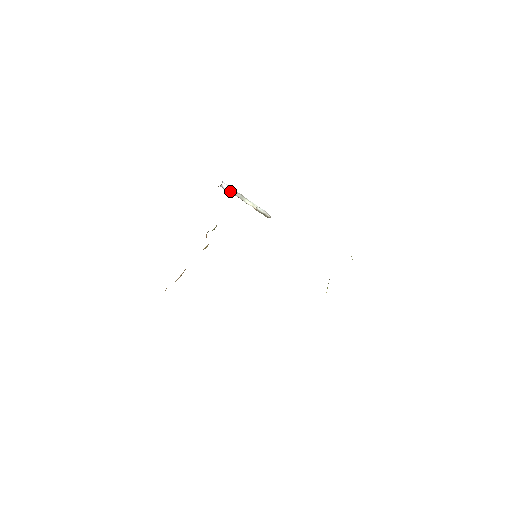
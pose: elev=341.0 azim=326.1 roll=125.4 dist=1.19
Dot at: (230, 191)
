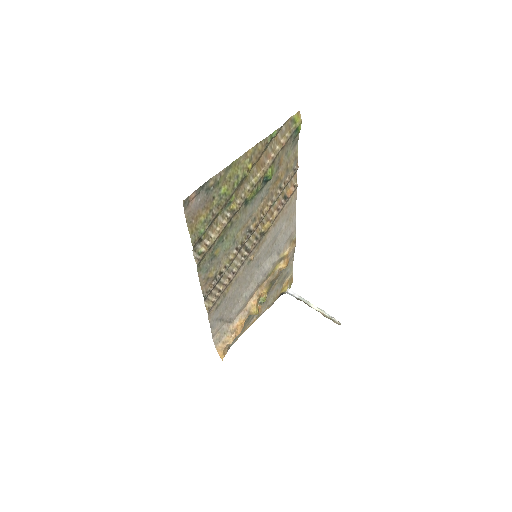
Dot at: (296, 296)
